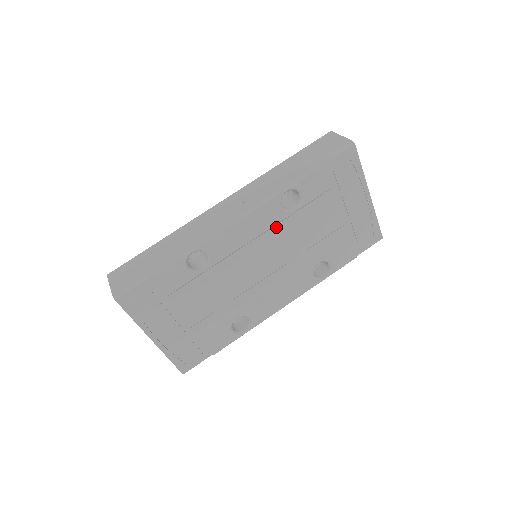
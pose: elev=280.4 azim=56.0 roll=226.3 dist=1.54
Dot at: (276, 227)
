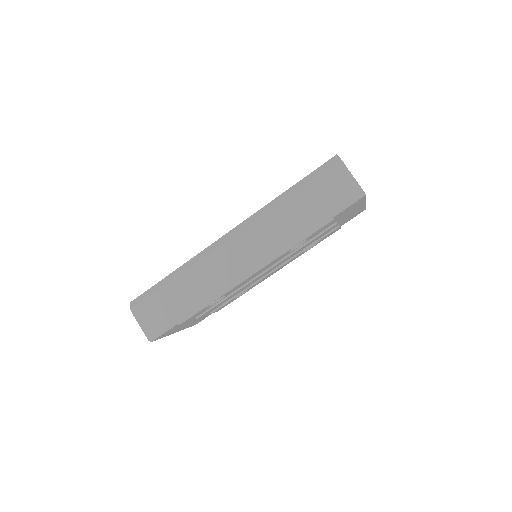
Dot at: occluded
